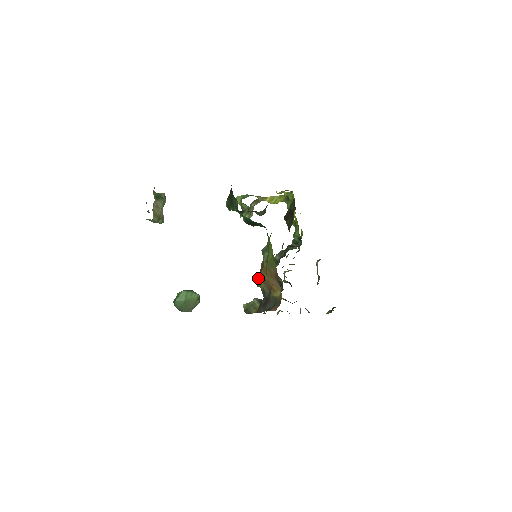
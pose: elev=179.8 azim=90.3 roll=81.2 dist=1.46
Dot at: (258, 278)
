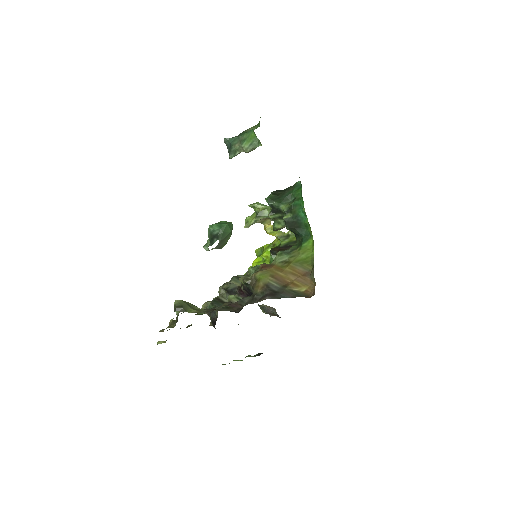
Dot at: (262, 272)
